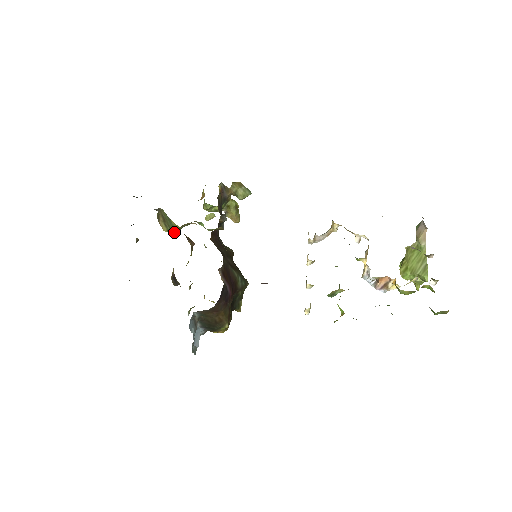
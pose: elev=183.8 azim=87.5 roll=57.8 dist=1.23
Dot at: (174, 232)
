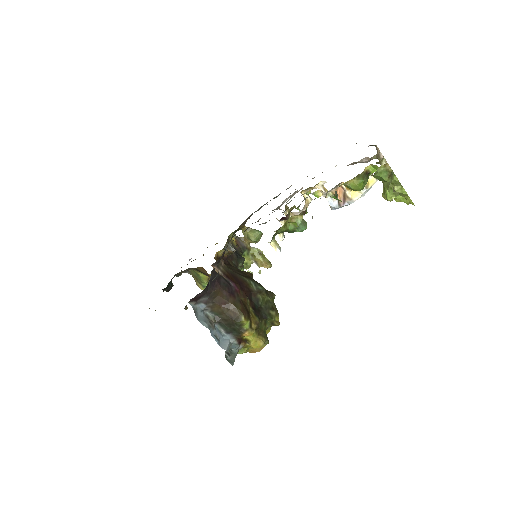
Dot at: occluded
